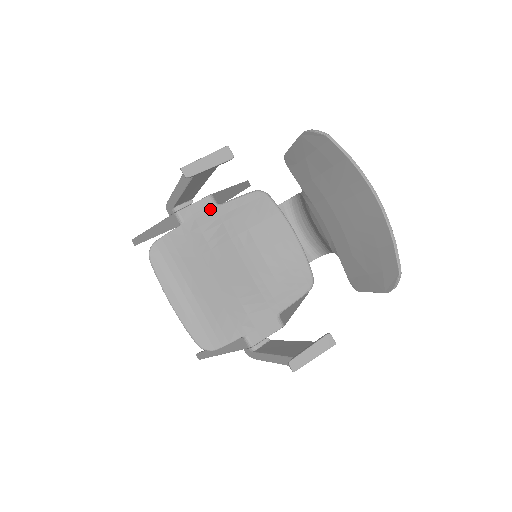
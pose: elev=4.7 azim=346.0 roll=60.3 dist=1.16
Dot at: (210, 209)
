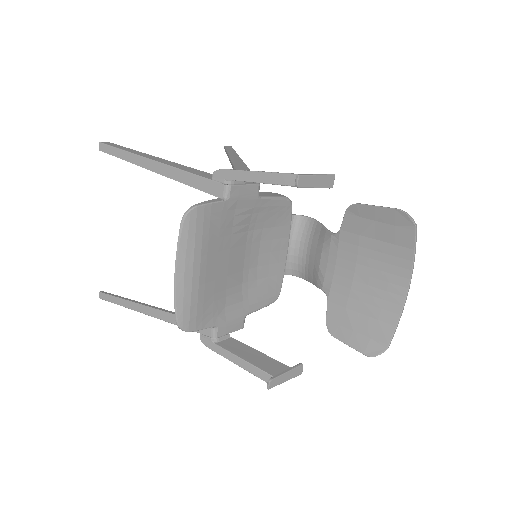
Dot at: (252, 197)
